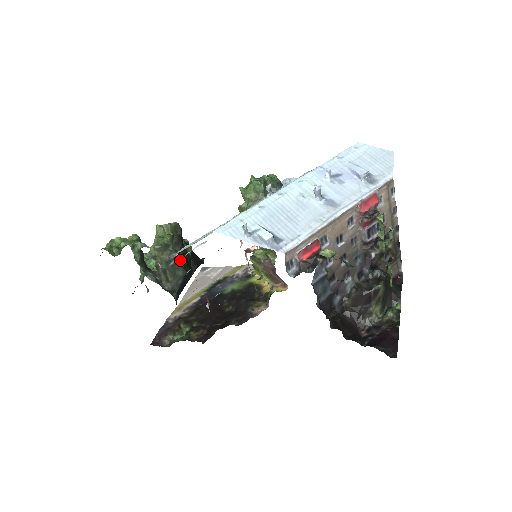
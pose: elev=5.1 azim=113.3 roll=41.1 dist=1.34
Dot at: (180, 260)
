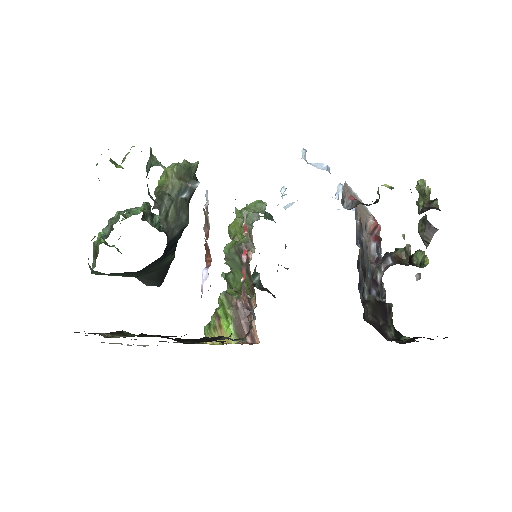
Dot at: occluded
